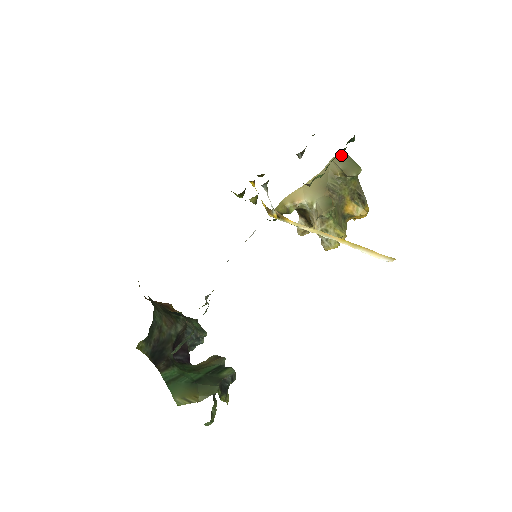
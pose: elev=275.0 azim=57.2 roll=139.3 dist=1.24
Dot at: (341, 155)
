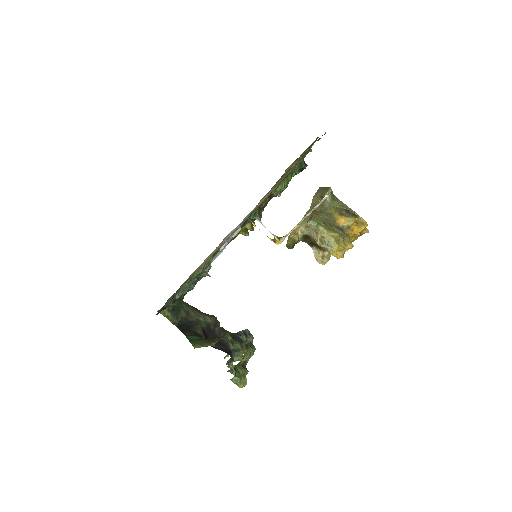
Dot at: (318, 190)
